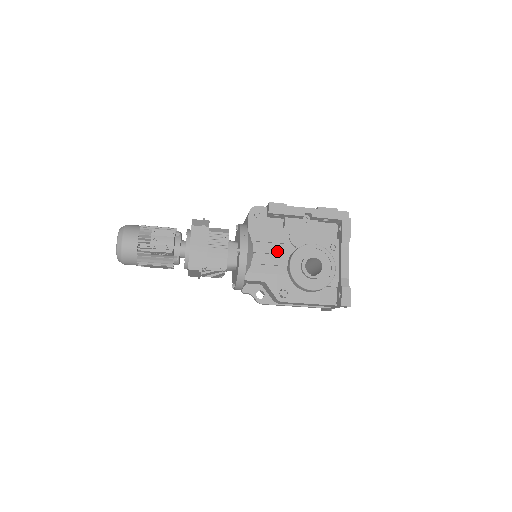
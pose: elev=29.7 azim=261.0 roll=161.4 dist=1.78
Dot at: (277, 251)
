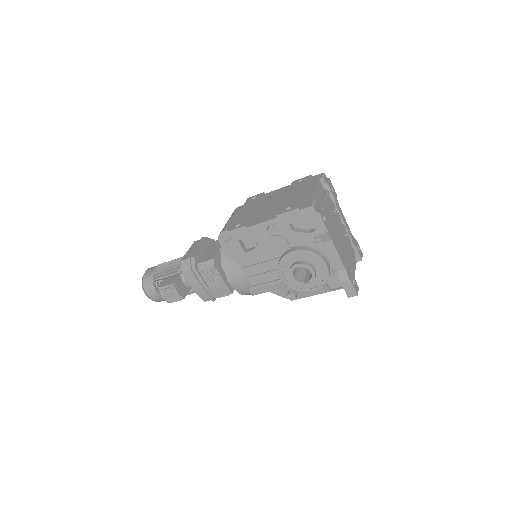
Dot at: (264, 265)
